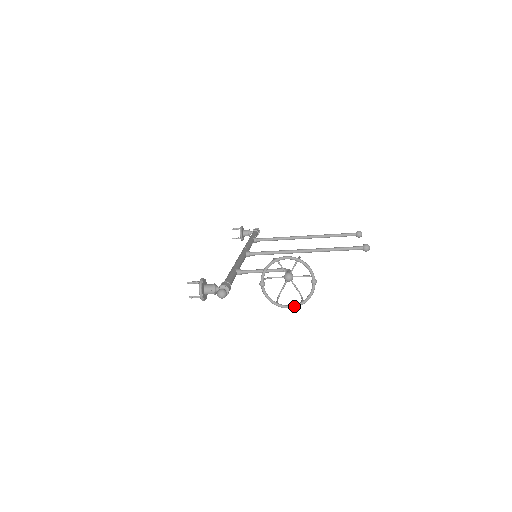
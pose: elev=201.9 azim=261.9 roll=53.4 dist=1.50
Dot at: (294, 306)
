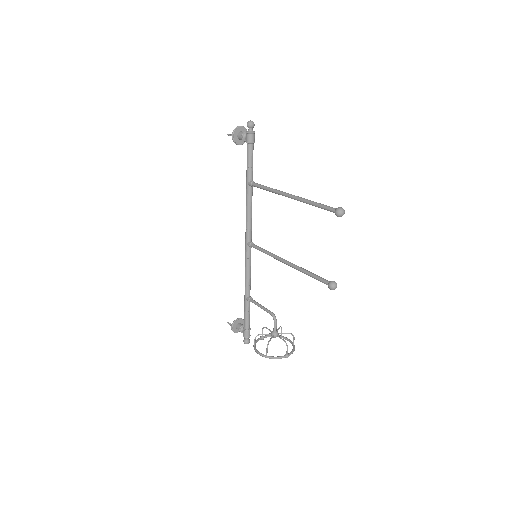
Dot at: (291, 343)
